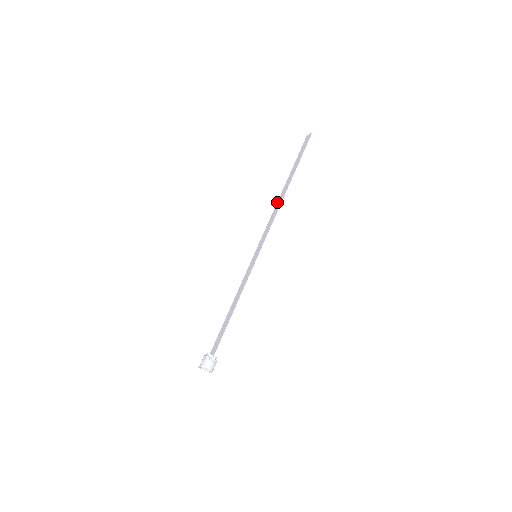
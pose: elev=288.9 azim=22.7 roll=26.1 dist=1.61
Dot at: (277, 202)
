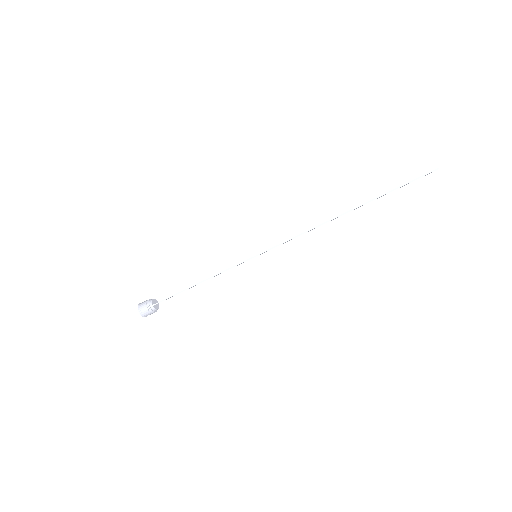
Dot at: occluded
